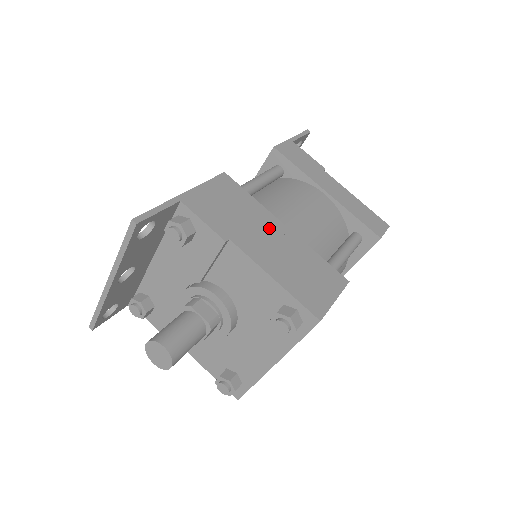
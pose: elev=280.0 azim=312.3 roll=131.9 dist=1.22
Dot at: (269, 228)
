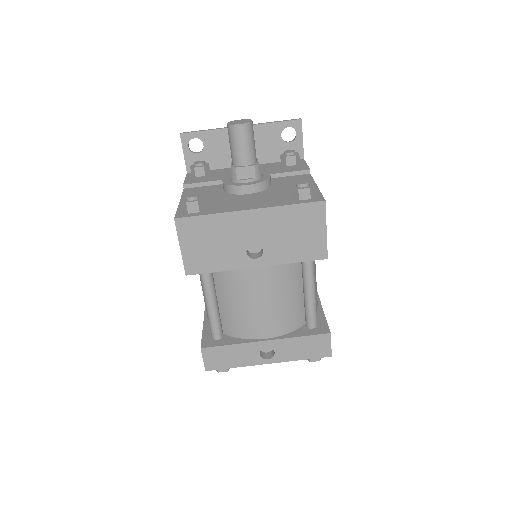
Dot at: occluded
